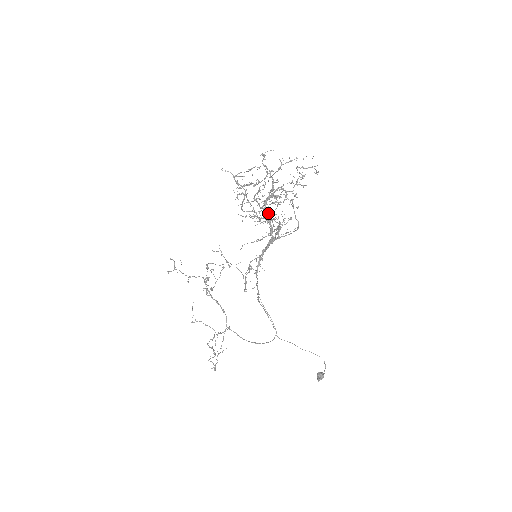
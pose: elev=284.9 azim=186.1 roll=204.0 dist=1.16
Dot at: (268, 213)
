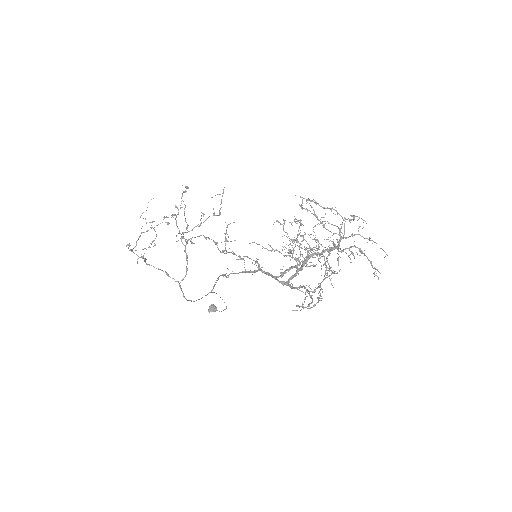
Dot at: (310, 295)
